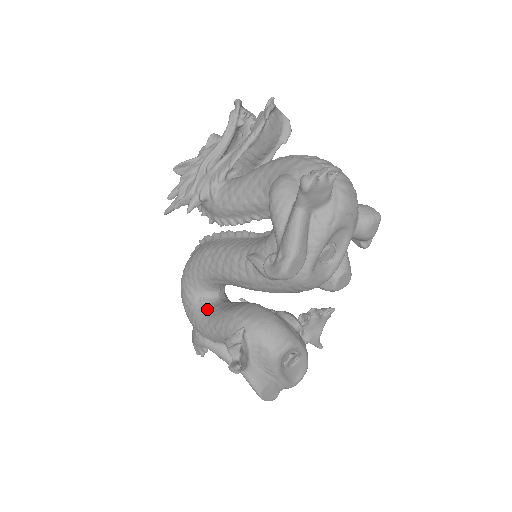
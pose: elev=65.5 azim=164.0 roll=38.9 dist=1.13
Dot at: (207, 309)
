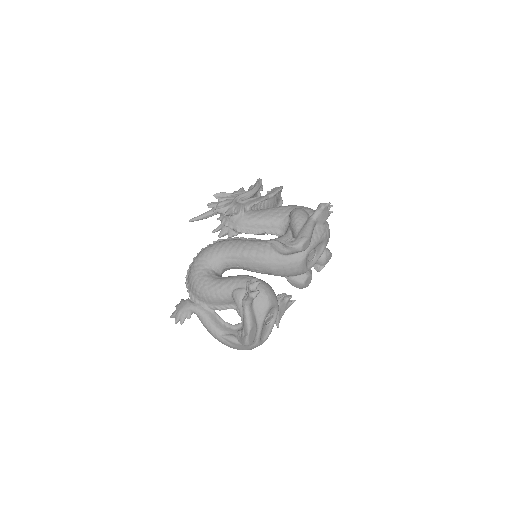
Dot at: (217, 276)
